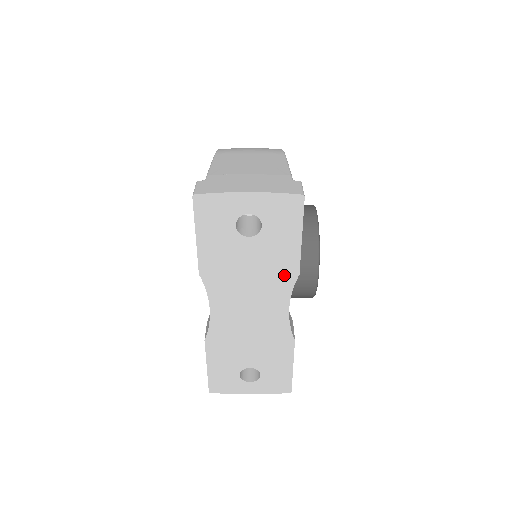
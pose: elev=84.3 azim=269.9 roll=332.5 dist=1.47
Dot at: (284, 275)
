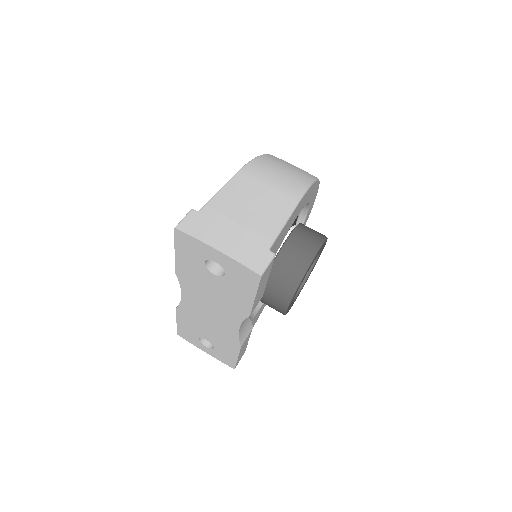
Dot at: (238, 309)
